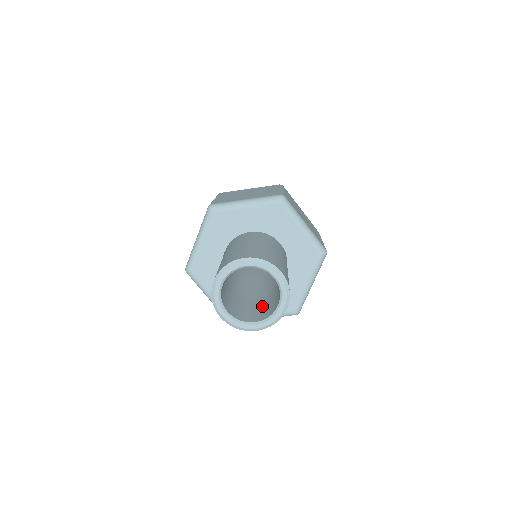
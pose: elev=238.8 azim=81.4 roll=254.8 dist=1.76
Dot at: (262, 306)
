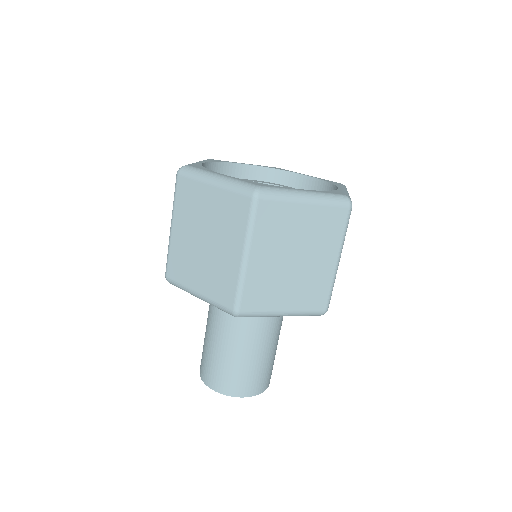
Dot at: occluded
